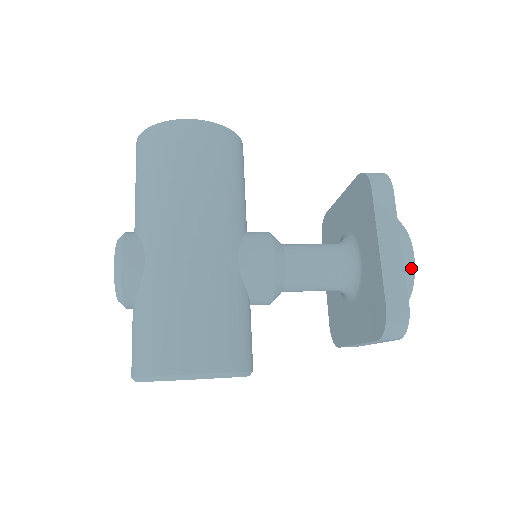
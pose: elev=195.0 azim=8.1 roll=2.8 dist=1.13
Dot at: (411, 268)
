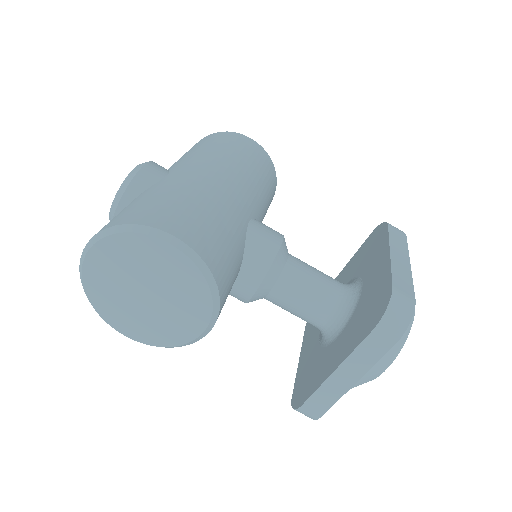
Dot at: occluded
